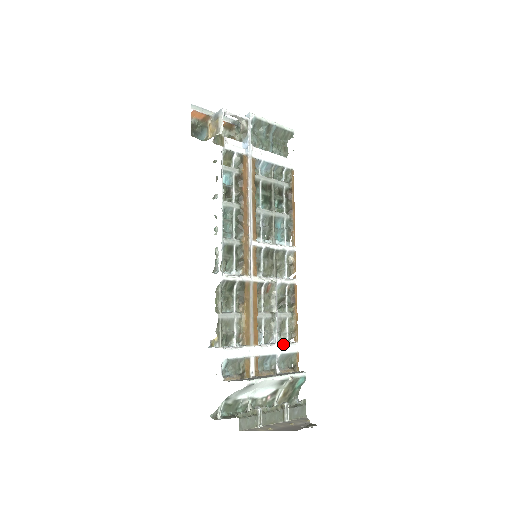
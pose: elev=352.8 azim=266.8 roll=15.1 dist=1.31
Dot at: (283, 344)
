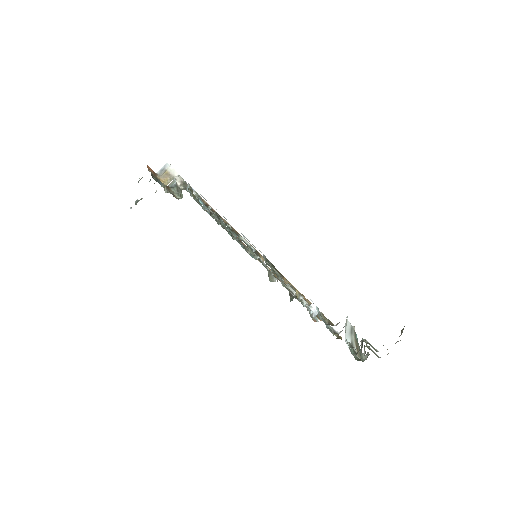
Dot at: occluded
